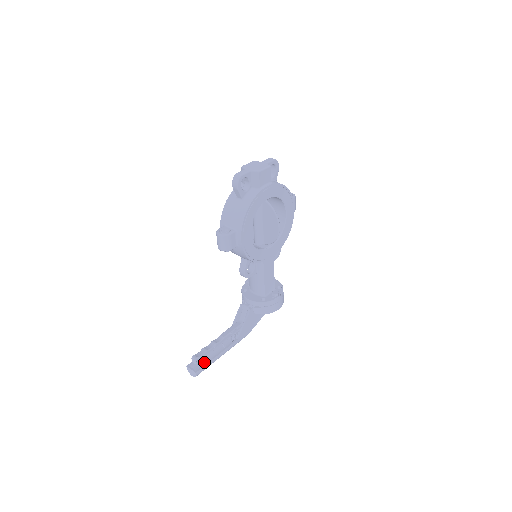
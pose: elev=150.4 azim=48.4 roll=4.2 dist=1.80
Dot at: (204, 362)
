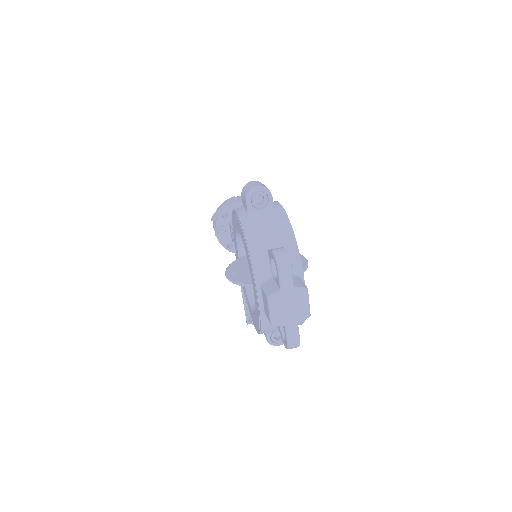
Dot at: occluded
